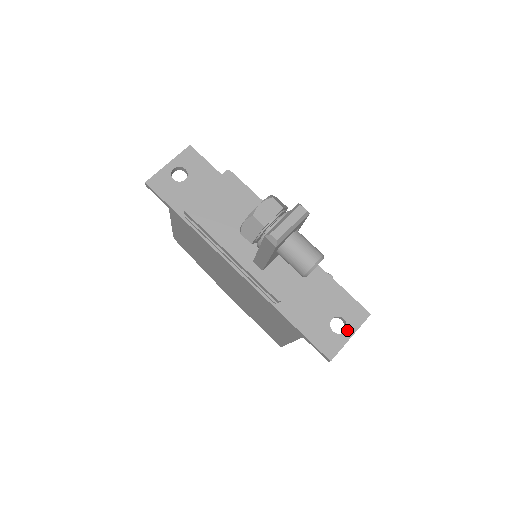
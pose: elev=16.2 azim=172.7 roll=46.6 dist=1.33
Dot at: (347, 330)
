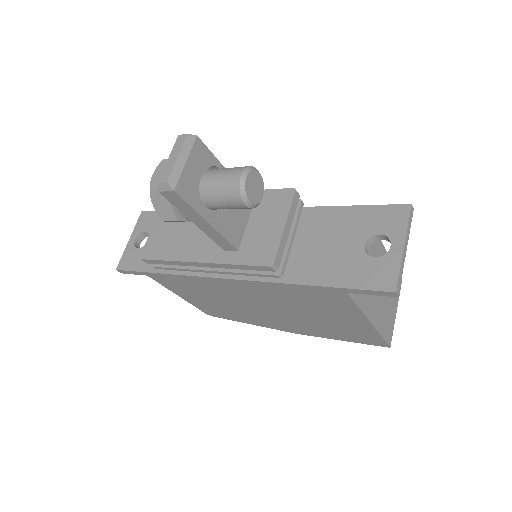
Dot at: (393, 243)
